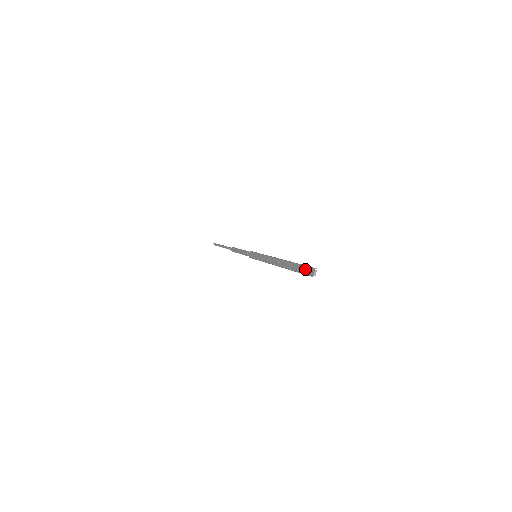
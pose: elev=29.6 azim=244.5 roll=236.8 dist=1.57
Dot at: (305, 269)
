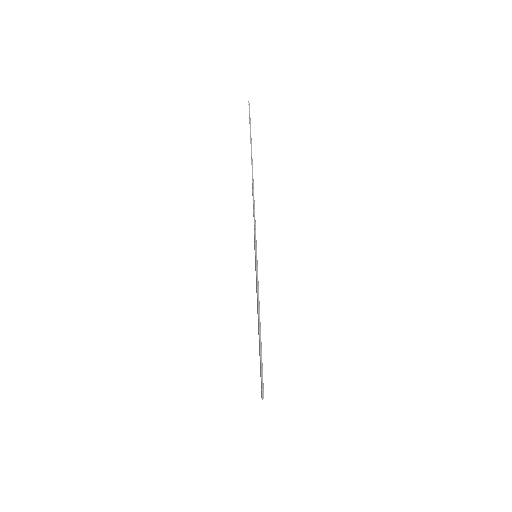
Dot at: (261, 381)
